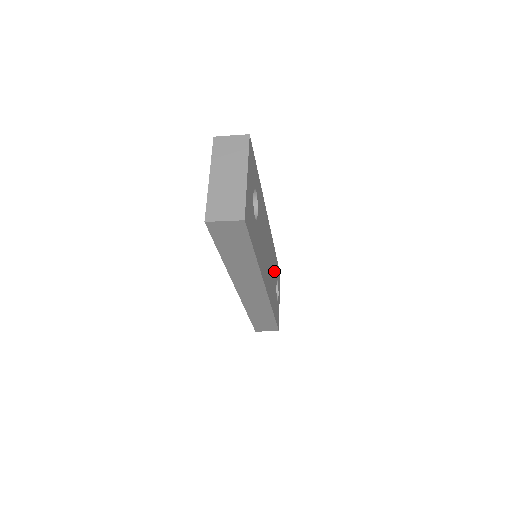
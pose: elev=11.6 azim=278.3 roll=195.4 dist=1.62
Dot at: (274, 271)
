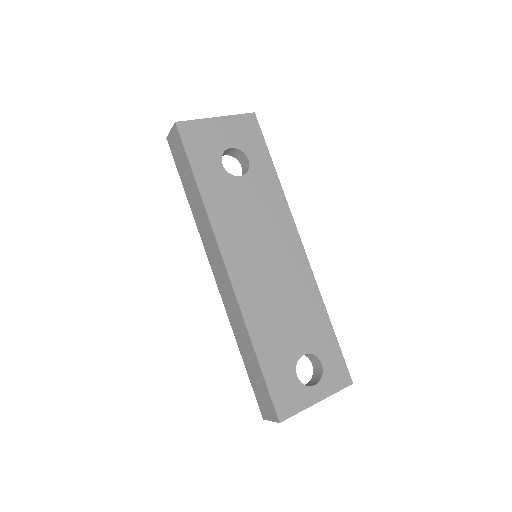
Dot at: (303, 324)
